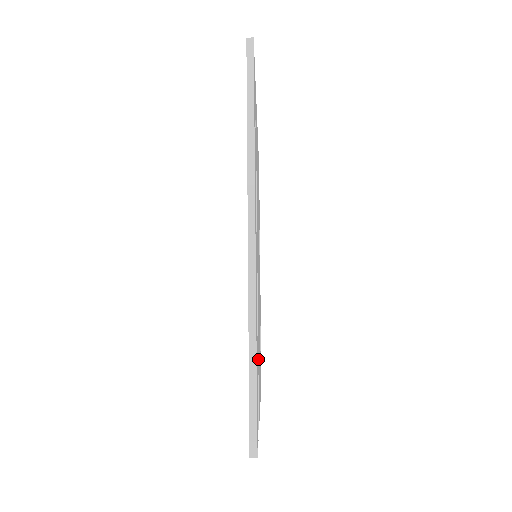
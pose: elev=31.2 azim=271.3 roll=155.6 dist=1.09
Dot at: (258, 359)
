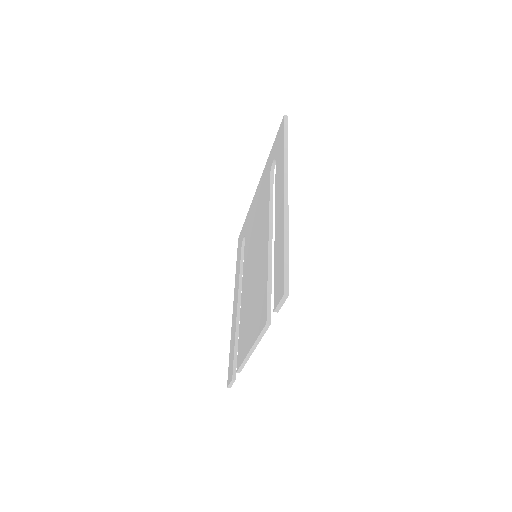
Dot at: occluded
